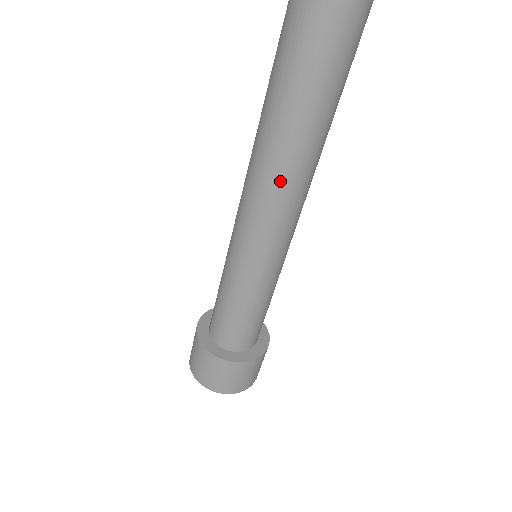
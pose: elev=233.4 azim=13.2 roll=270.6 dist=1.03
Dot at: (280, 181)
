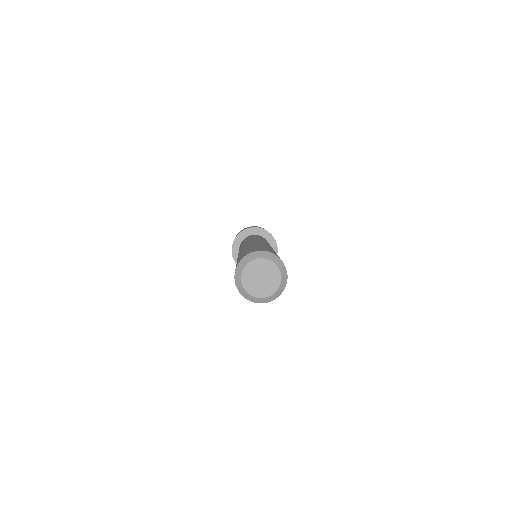
Dot at: occluded
